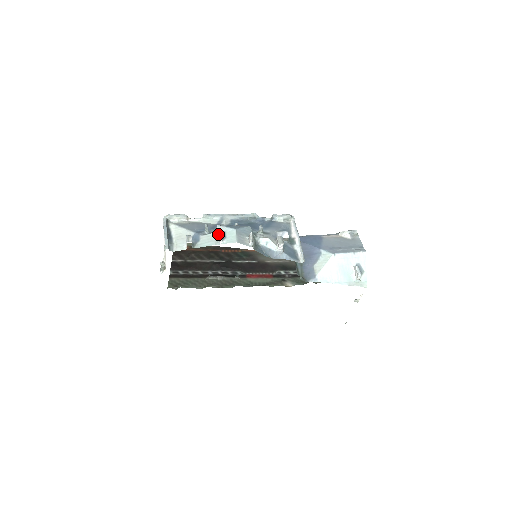
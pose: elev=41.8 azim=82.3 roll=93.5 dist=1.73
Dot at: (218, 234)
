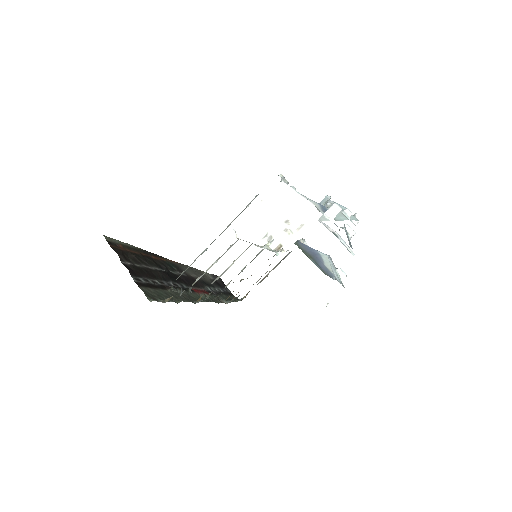
Dot at: occluded
